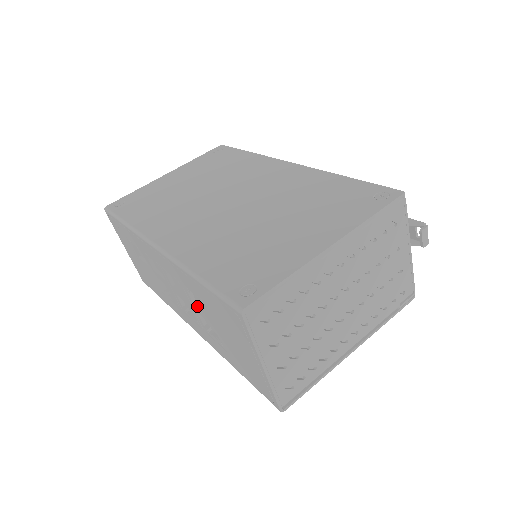
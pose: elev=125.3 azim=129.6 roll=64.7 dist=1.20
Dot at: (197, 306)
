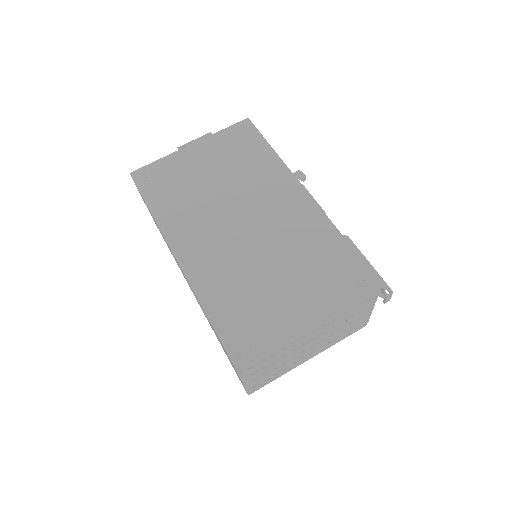
Dot at: occluded
